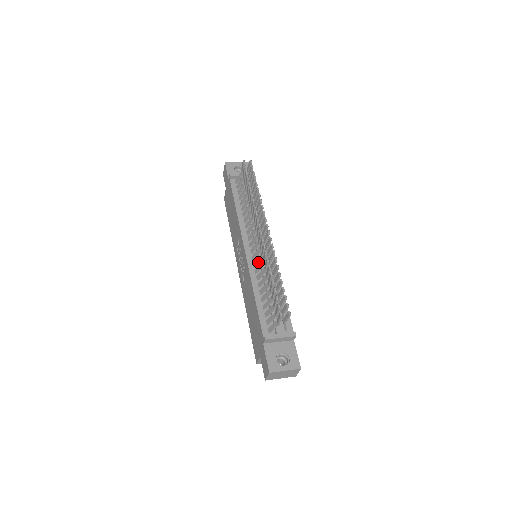
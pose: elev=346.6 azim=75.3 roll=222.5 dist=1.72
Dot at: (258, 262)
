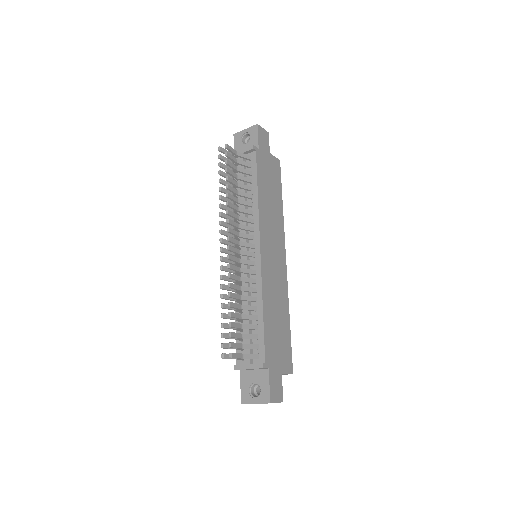
Dot at: (238, 275)
